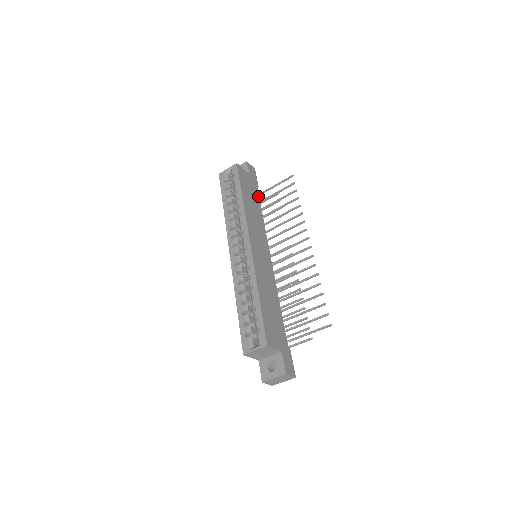
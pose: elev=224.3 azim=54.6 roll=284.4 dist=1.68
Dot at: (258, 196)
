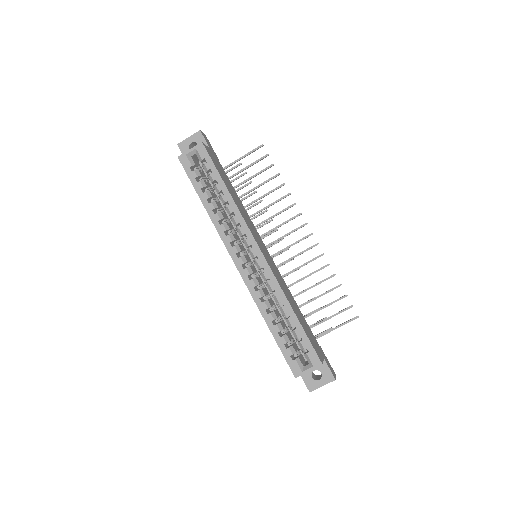
Dot at: (226, 175)
